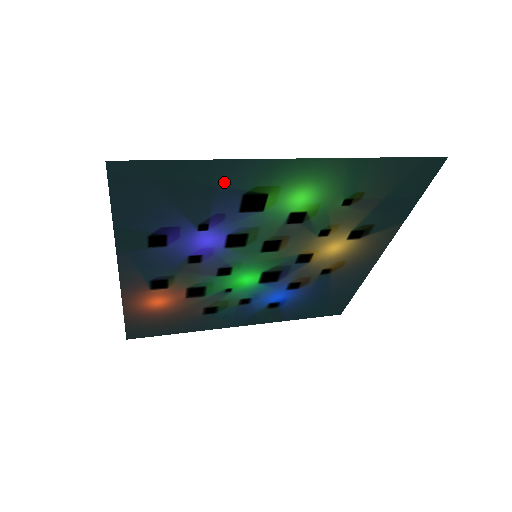
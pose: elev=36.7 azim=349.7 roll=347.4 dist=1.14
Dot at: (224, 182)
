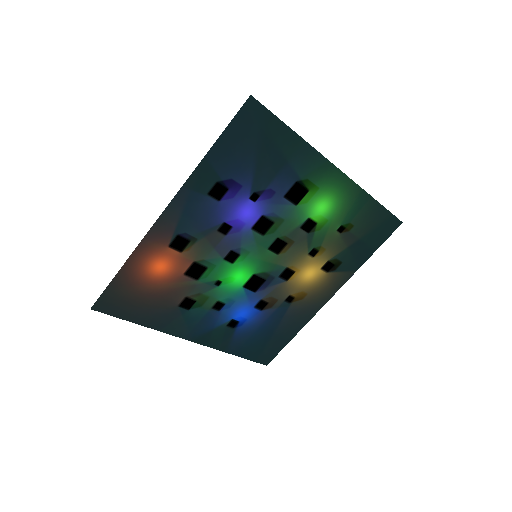
Dot at: (295, 162)
